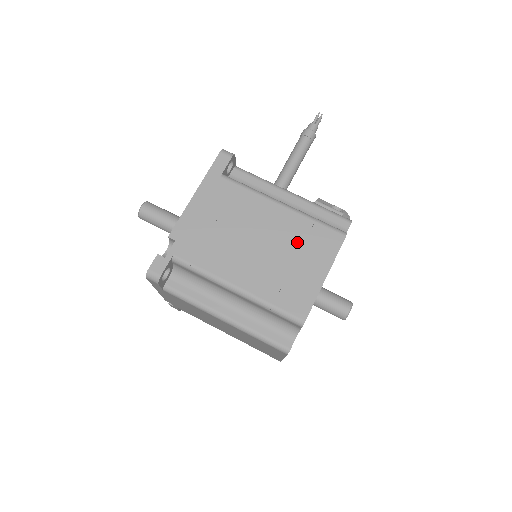
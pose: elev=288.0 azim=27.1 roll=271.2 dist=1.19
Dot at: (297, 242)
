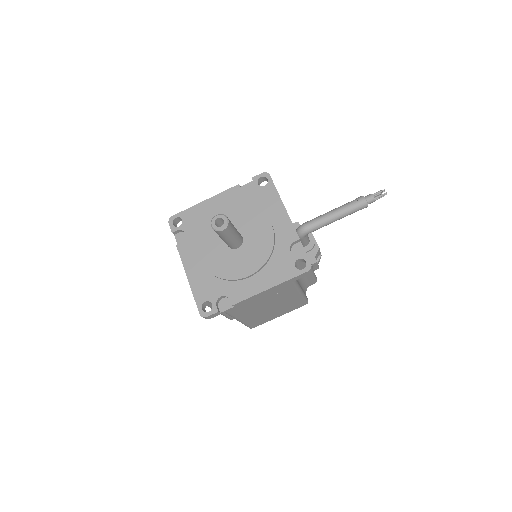
Dot at: (286, 307)
